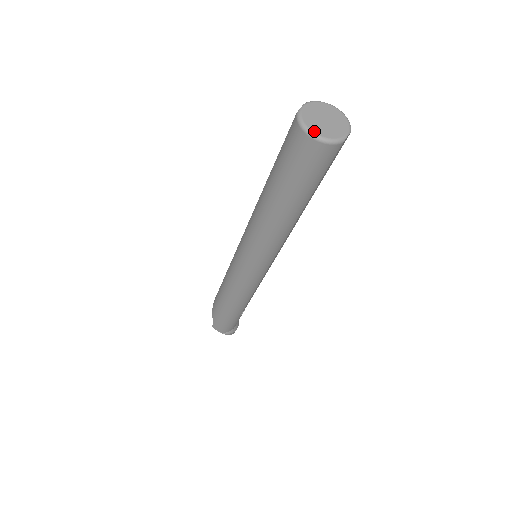
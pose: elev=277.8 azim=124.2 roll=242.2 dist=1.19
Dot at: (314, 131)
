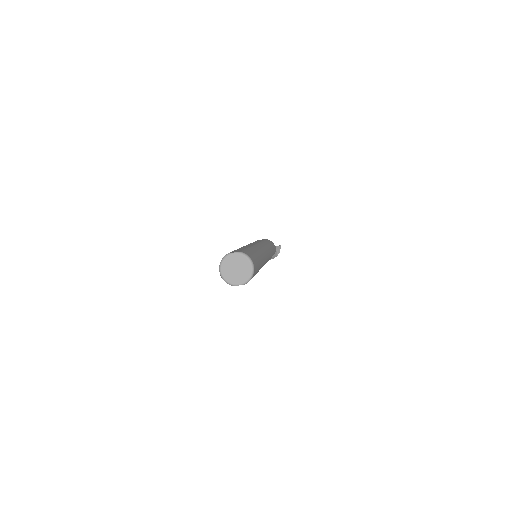
Dot at: (222, 270)
